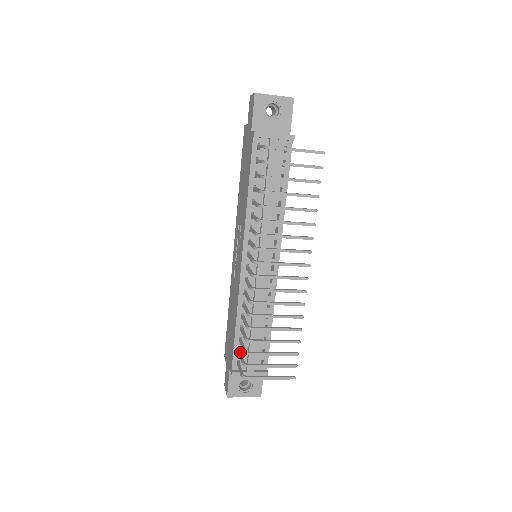
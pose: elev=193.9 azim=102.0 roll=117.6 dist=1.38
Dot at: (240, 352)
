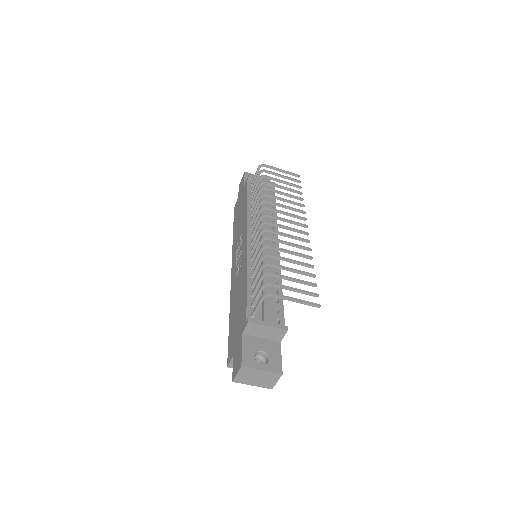
Dot at: (255, 300)
